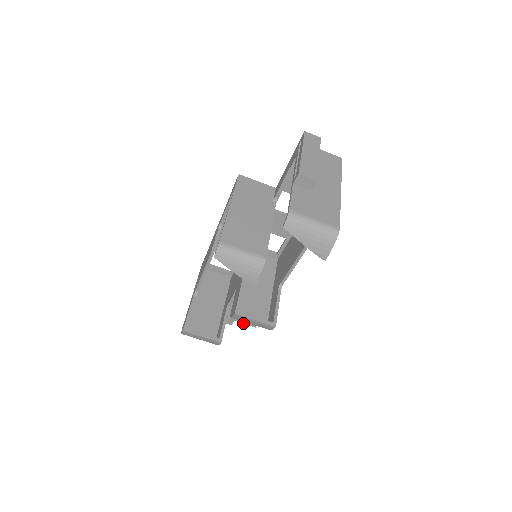
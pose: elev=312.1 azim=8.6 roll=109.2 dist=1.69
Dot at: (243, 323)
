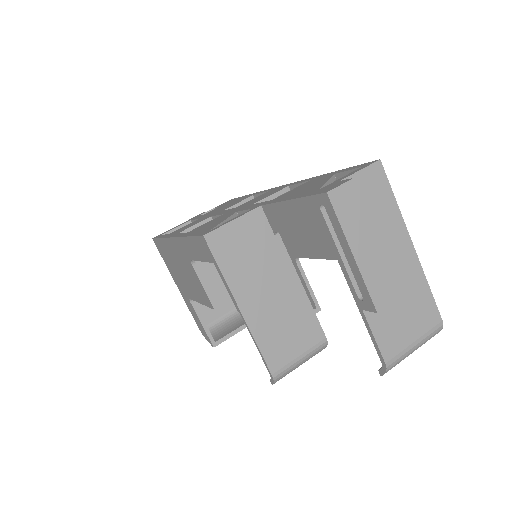
Dot at: occluded
